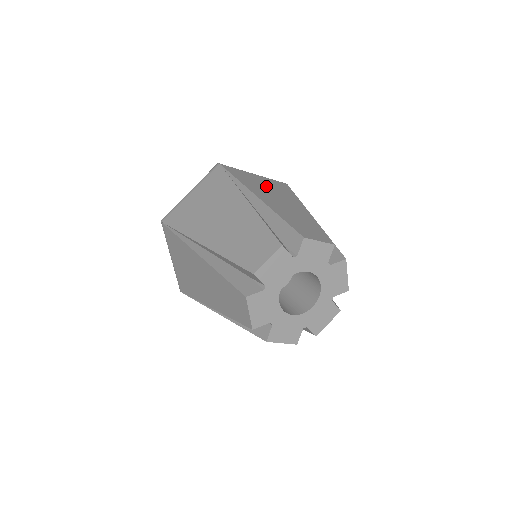
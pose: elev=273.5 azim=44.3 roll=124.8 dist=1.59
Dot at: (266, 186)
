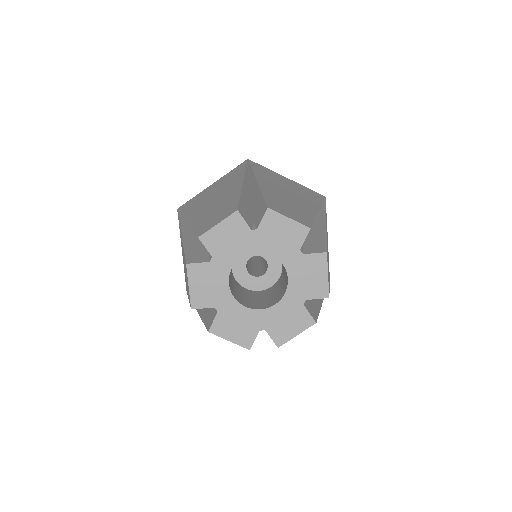
Dot at: (212, 191)
